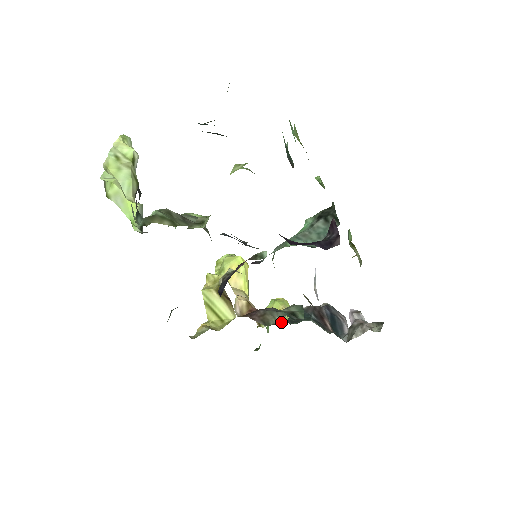
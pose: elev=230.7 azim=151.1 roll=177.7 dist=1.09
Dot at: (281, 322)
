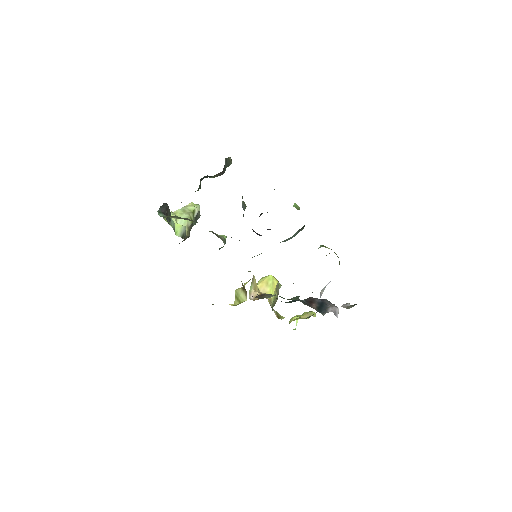
Dot at: occluded
